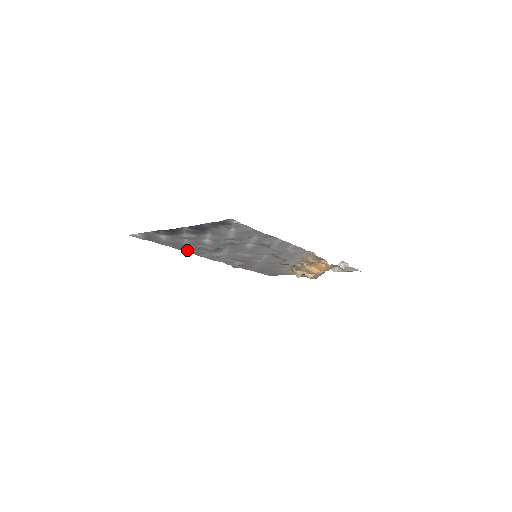
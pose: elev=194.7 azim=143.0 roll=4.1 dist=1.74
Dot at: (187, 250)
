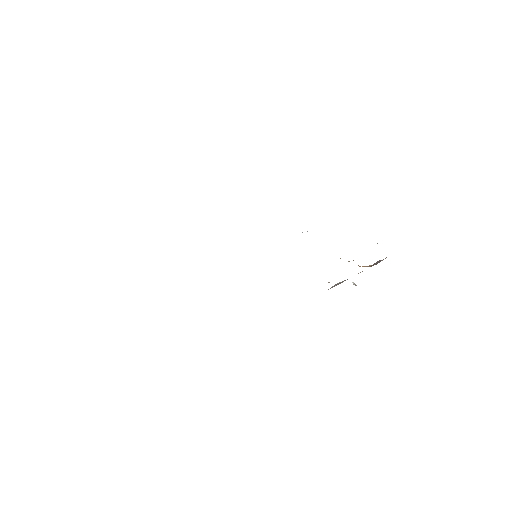
Dot at: occluded
